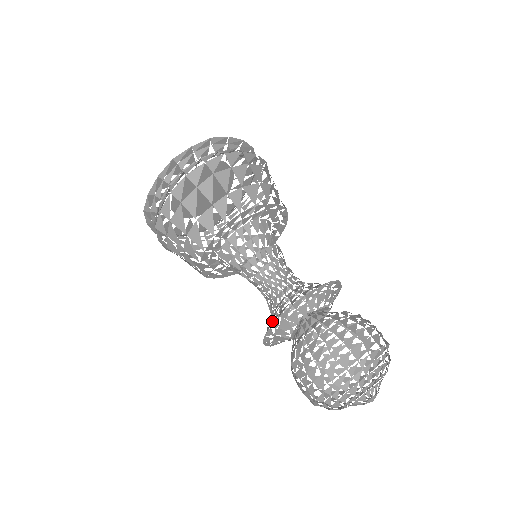
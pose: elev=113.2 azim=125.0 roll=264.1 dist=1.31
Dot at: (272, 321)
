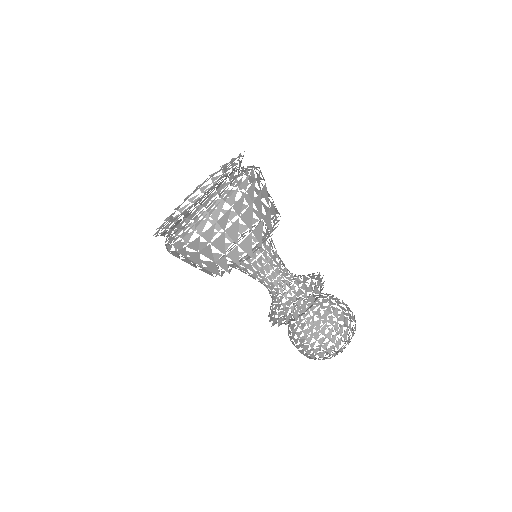
Dot at: (273, 321)
